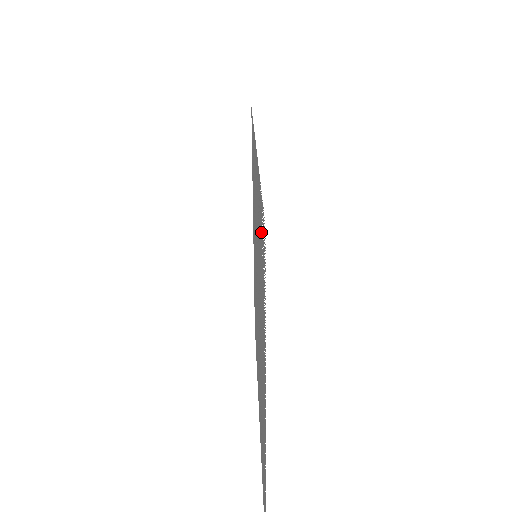
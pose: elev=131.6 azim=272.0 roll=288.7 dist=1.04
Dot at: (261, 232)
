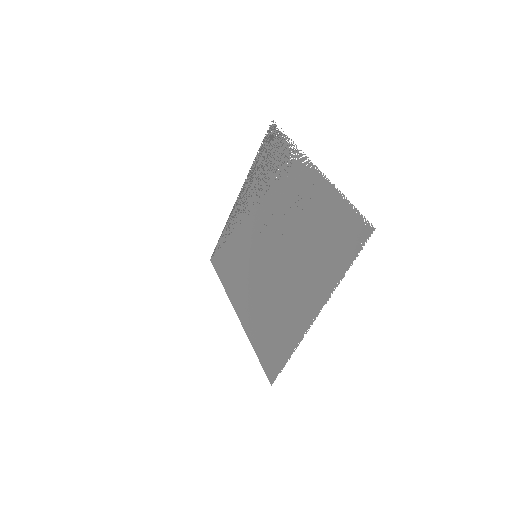
Dot at: (267, 154)
